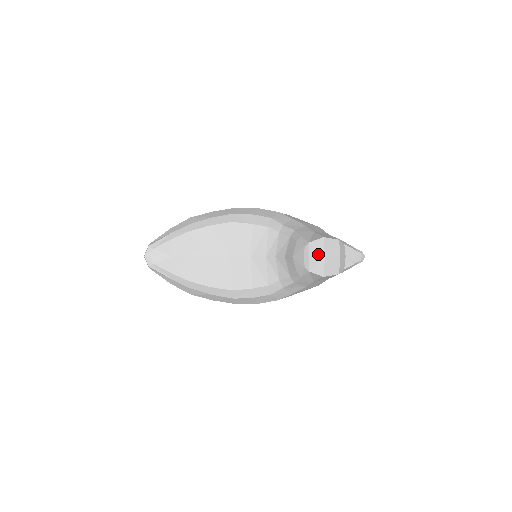
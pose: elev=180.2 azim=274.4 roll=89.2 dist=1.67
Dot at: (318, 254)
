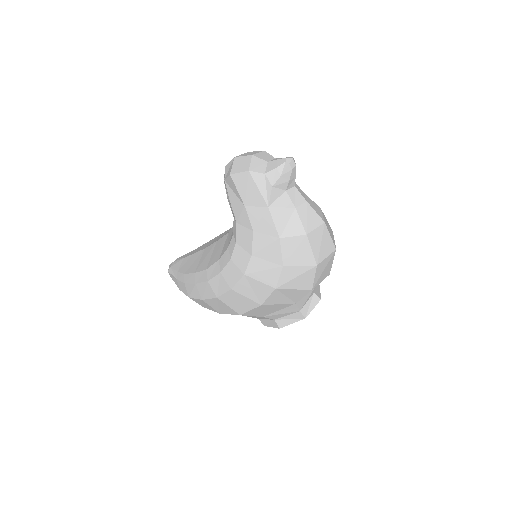
Dot at: occluded
